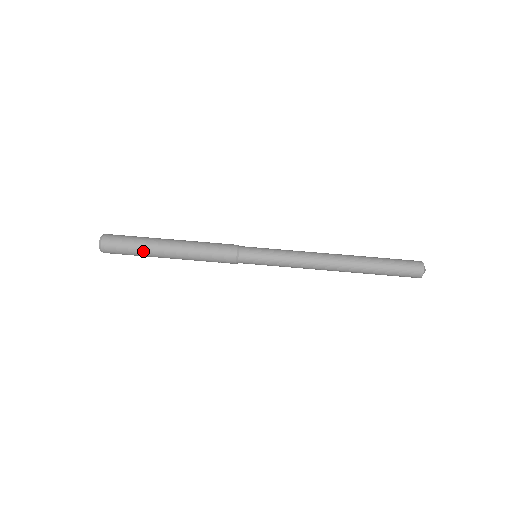
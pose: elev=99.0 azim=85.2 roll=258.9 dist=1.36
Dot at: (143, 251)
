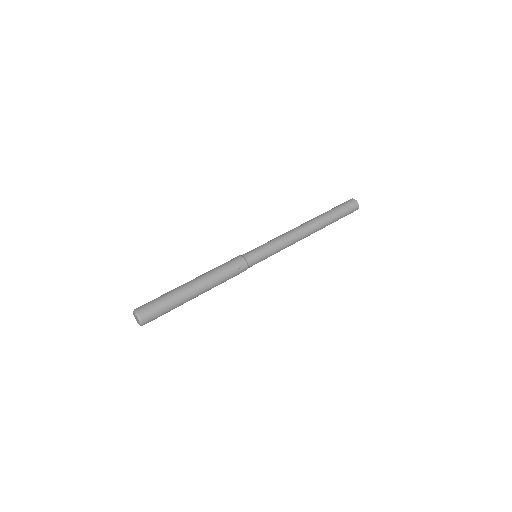
Dot at: (172, 293)
